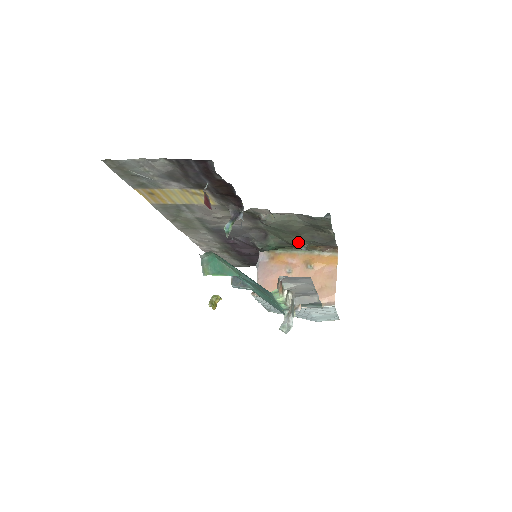
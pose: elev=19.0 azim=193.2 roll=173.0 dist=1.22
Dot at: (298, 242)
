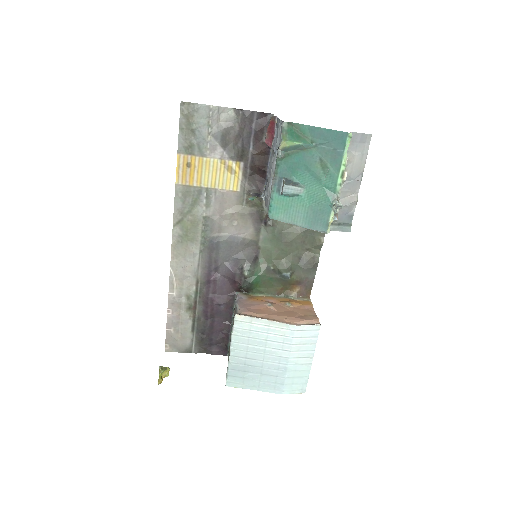
Dot at: (285, 265)
